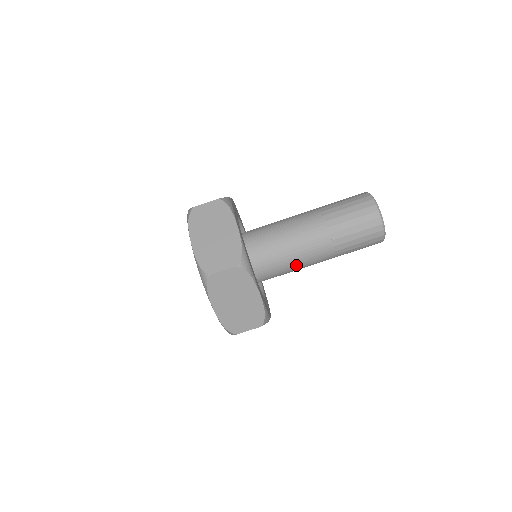
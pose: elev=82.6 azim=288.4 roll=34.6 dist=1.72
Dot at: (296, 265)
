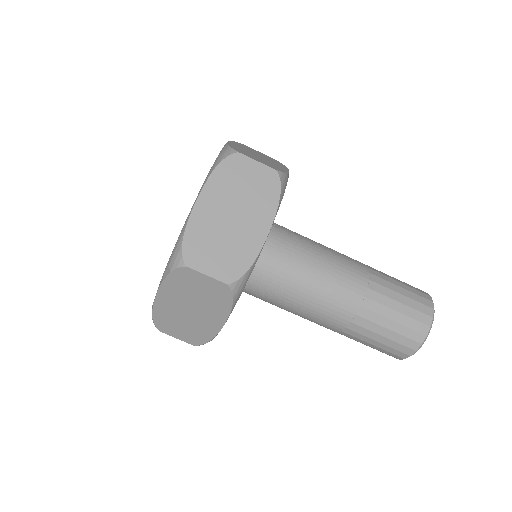
Dot at: (290, 309)
